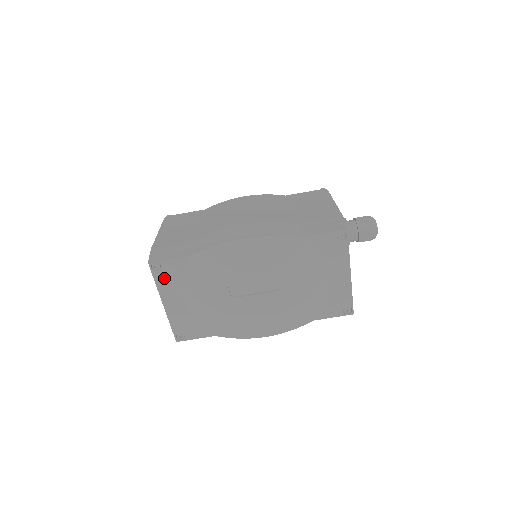
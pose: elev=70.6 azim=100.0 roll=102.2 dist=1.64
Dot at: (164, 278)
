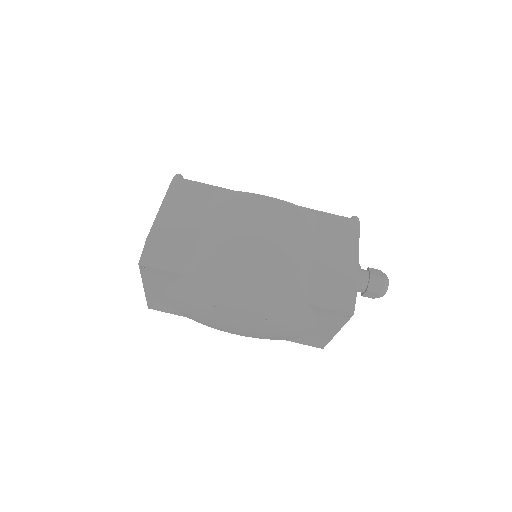
Dot at: (152, 277)
